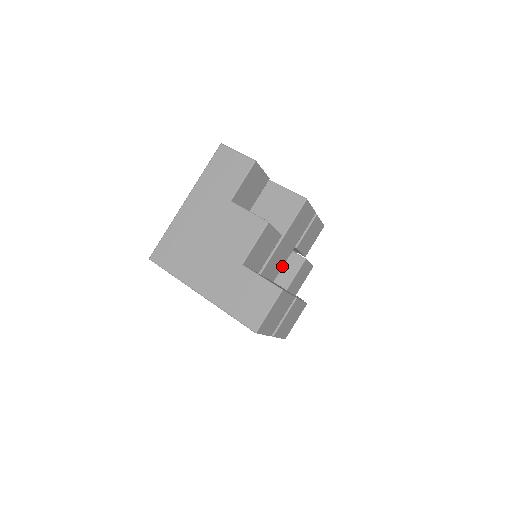
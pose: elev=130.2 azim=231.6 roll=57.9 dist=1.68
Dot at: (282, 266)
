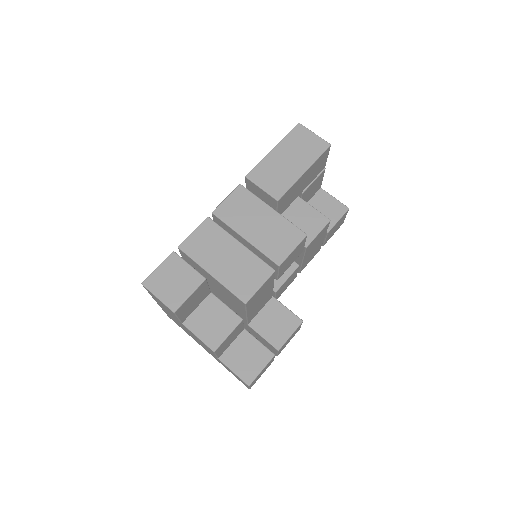
Dot at: (272, 292)
